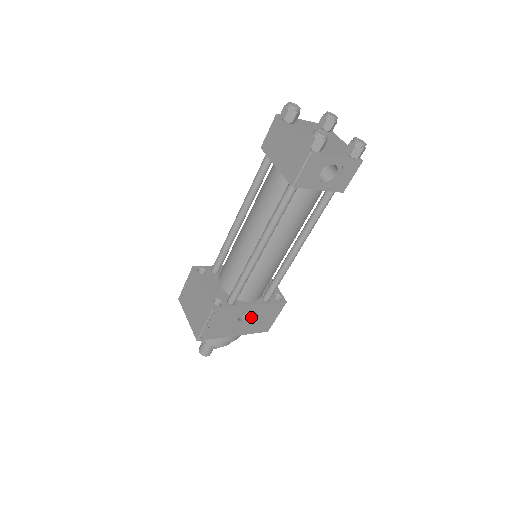
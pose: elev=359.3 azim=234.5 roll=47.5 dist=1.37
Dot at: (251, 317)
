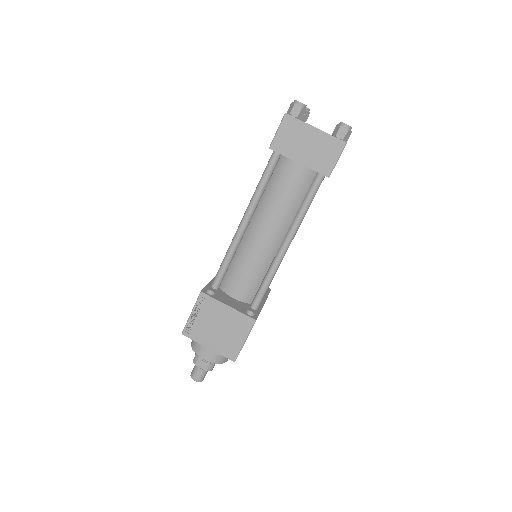
Dot at: occluded
